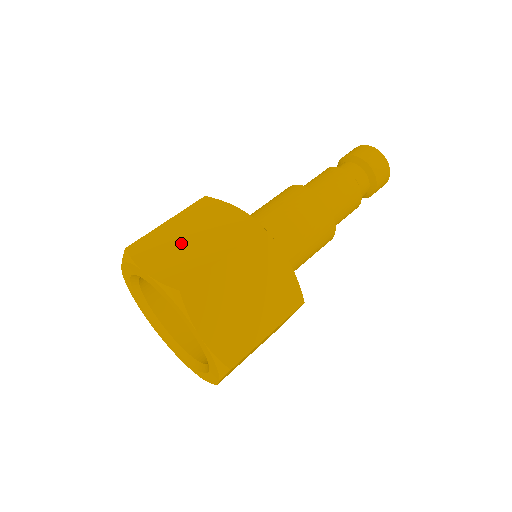
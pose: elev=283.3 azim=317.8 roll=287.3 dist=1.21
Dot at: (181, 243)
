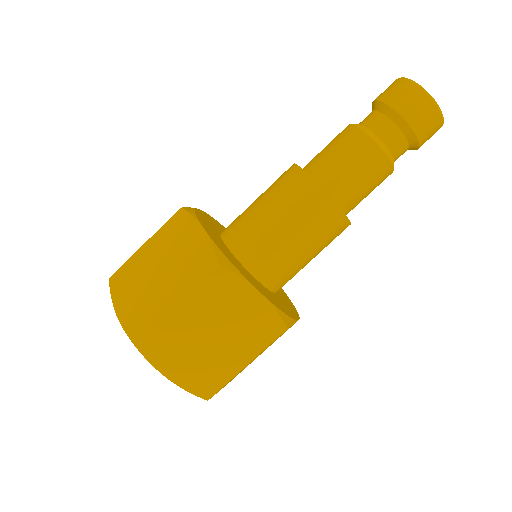
Dot at: (148, 278)
